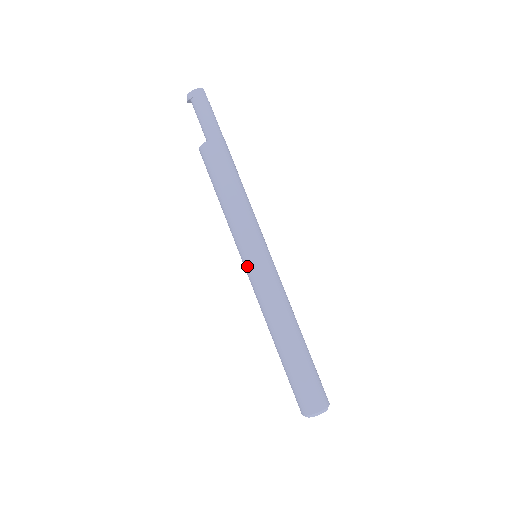
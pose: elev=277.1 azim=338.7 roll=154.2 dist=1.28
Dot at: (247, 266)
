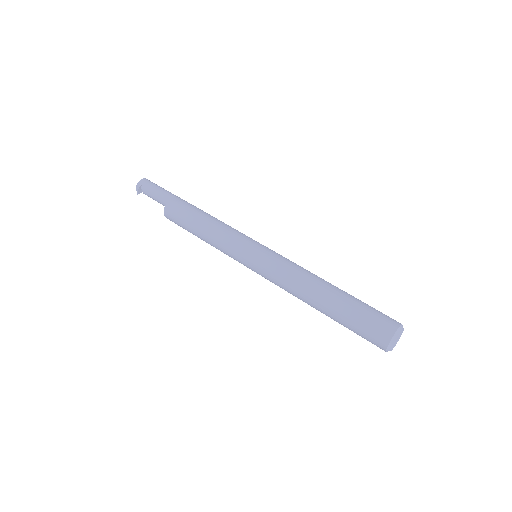
Dot at: (254, 260)
